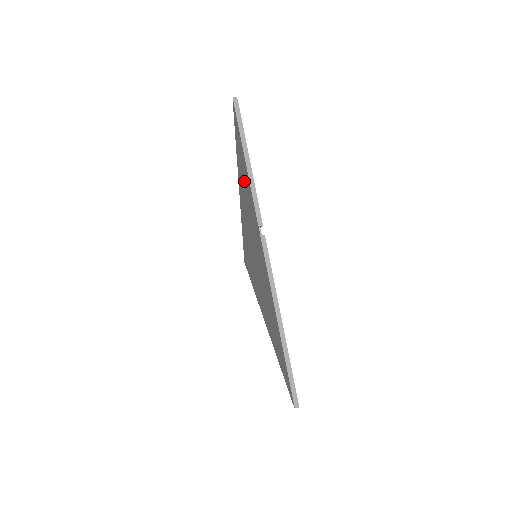
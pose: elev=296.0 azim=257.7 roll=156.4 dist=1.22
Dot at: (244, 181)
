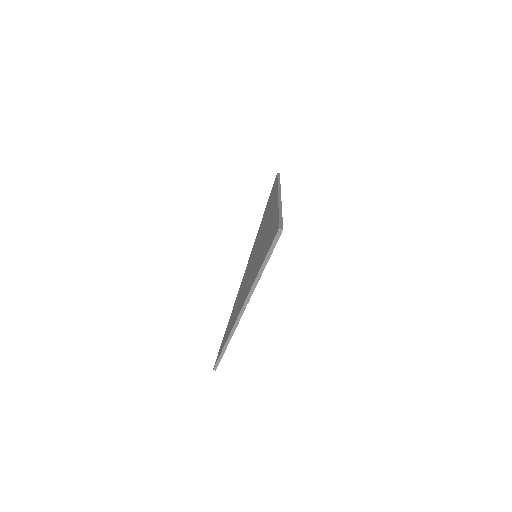
Dot at: (264, 246)
